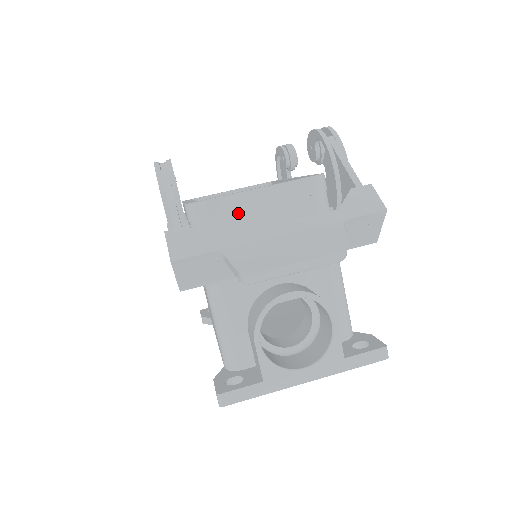
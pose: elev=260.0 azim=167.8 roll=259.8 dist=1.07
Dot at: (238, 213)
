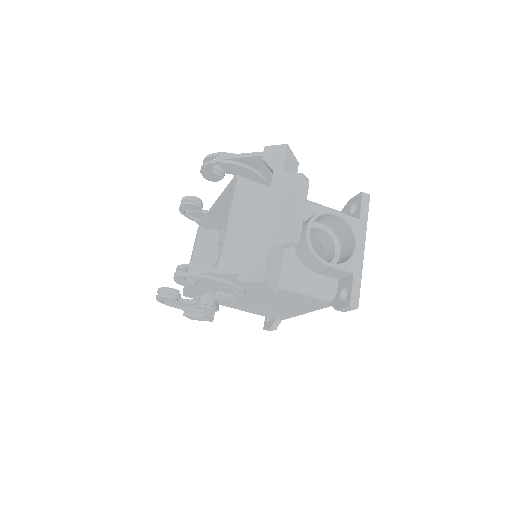
Dot at: (239, 238)
